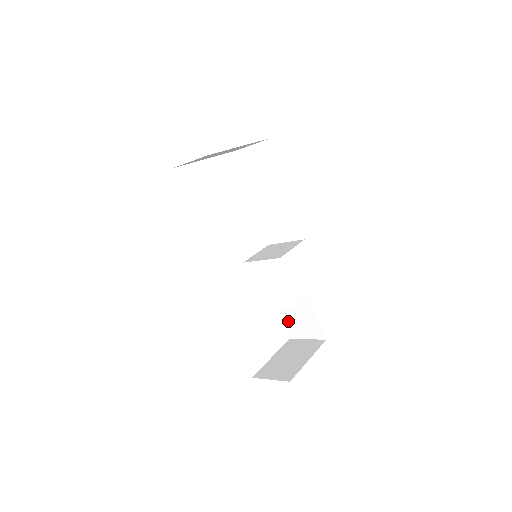
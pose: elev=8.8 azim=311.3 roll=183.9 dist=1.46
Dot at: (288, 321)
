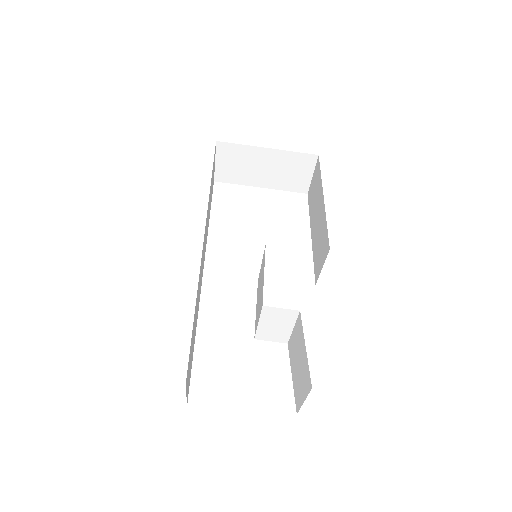
Dot at: (295, 375)
